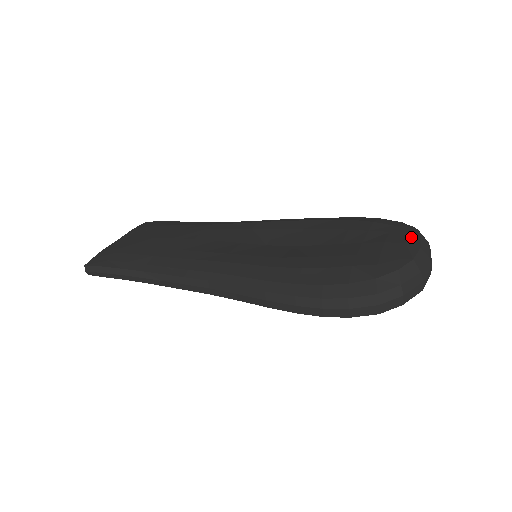
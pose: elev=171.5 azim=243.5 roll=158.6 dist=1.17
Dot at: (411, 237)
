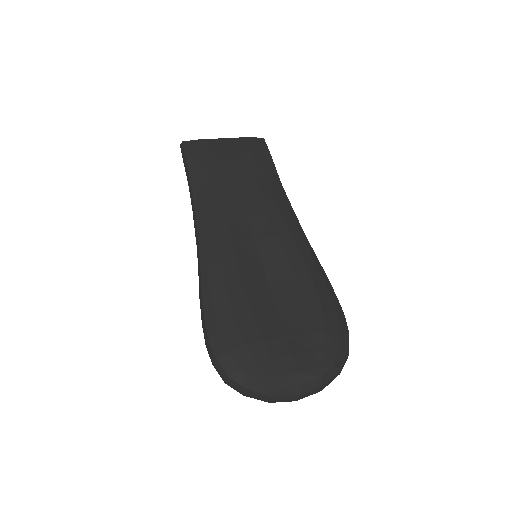
Dot at: (310, 372)
